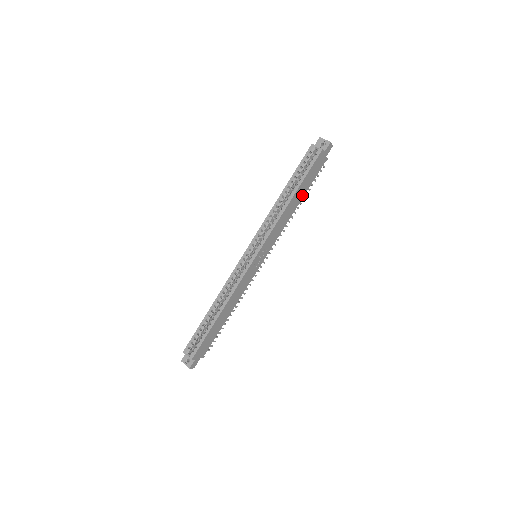
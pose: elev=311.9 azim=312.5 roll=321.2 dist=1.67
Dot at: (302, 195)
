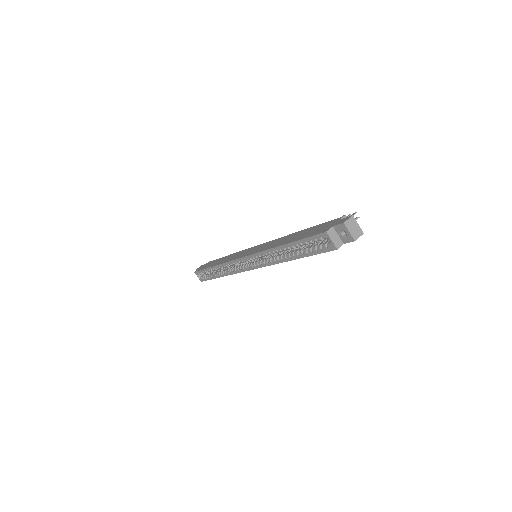
Dot at: occluded
